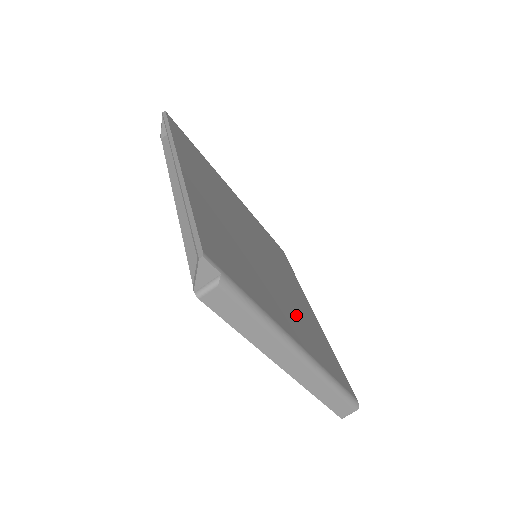
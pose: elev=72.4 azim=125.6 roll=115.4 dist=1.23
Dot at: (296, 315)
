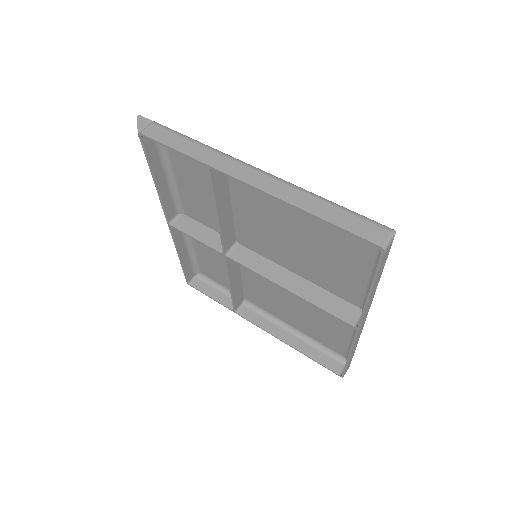
Dot at: (285, 226)
